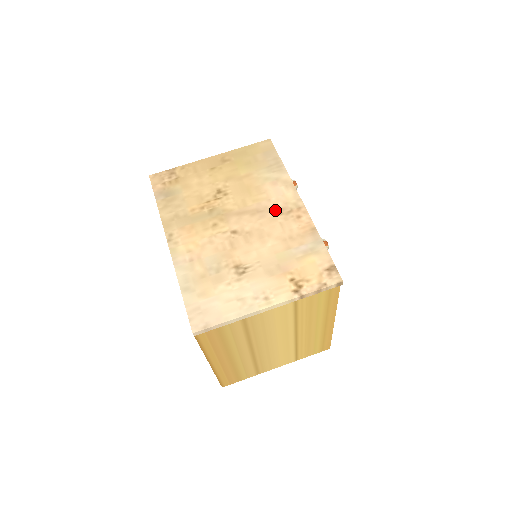
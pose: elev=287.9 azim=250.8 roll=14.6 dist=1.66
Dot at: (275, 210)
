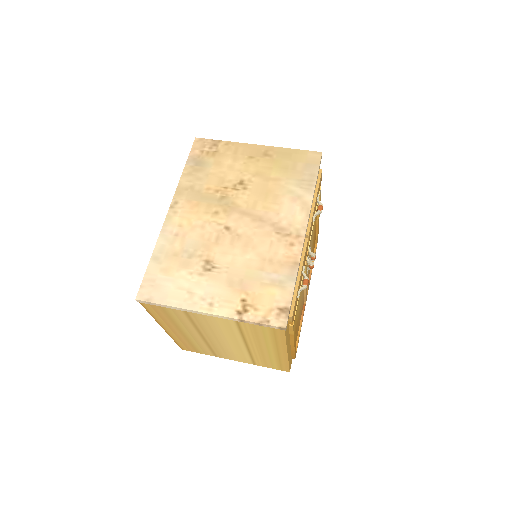
Dot at: (276, 226)
